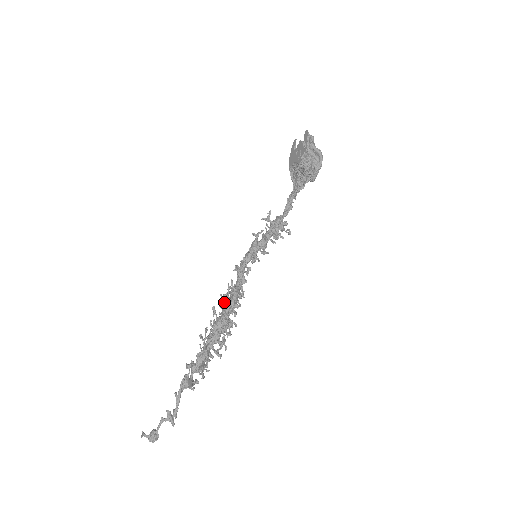
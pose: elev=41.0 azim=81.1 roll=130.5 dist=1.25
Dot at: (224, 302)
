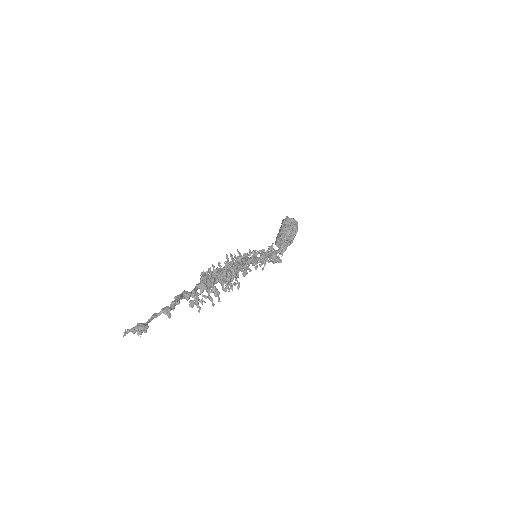
Dot at: occluded
